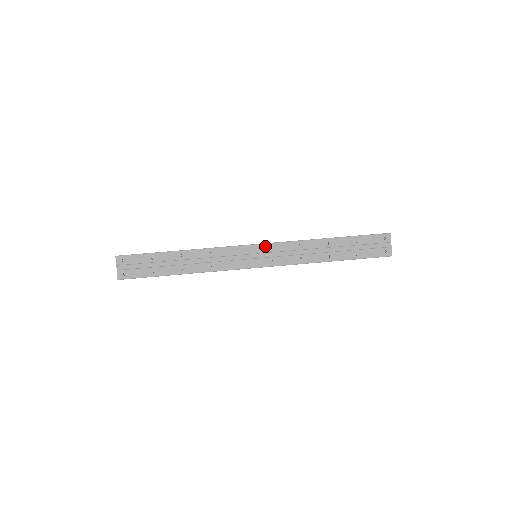
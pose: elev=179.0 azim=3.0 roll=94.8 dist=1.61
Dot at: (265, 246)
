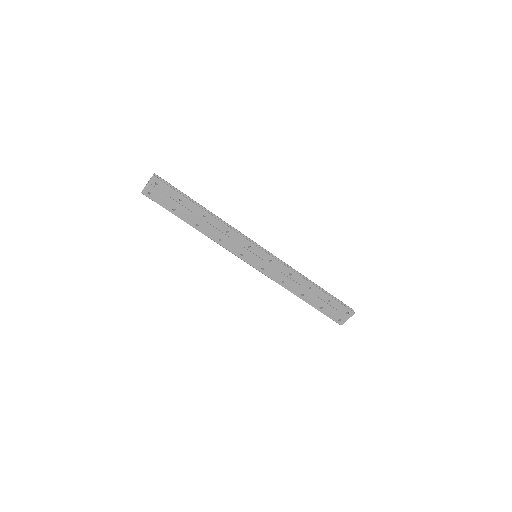
Dot at: (268, 257)
